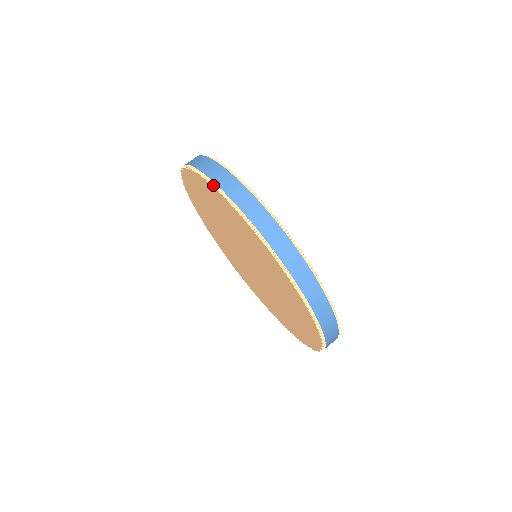
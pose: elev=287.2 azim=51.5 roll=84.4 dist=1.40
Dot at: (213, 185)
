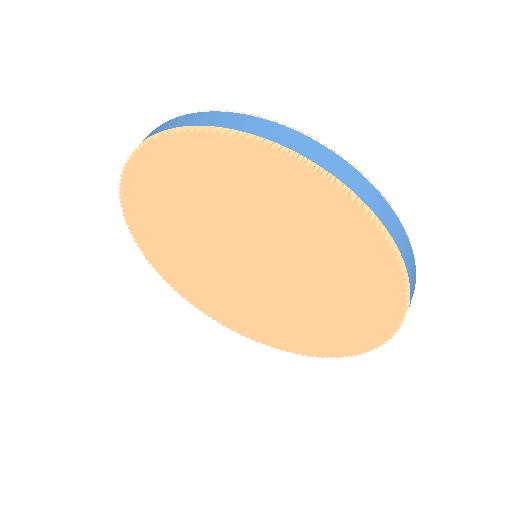
Dot at: (126, 163)
